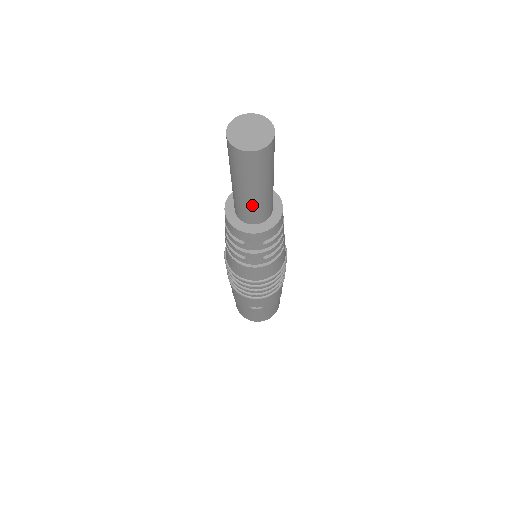
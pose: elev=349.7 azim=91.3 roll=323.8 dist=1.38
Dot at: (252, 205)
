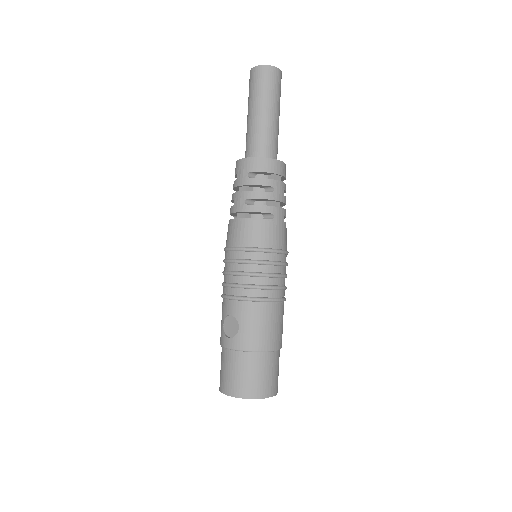
Dot at: (251, 131)
